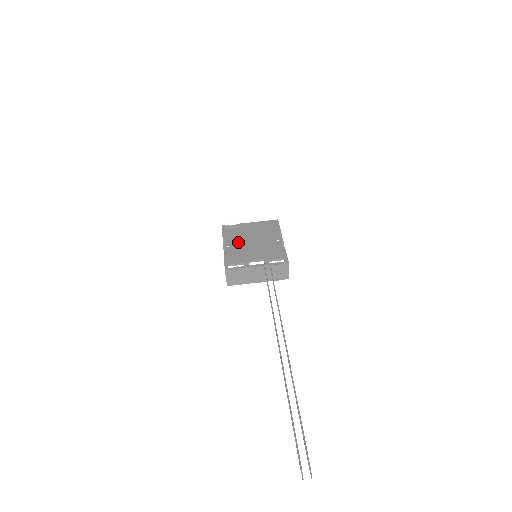
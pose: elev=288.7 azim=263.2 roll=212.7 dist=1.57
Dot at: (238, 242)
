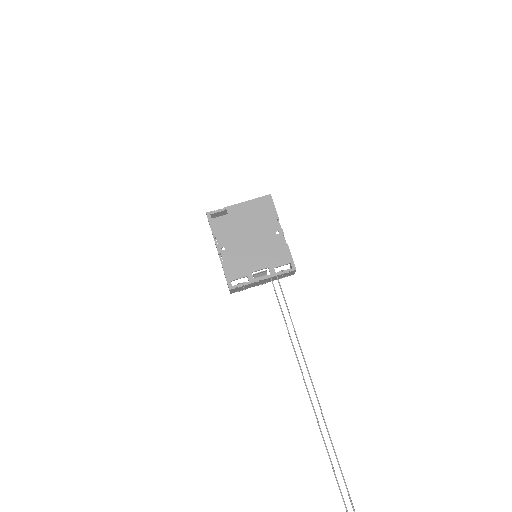
Dot at: (233, 242)
